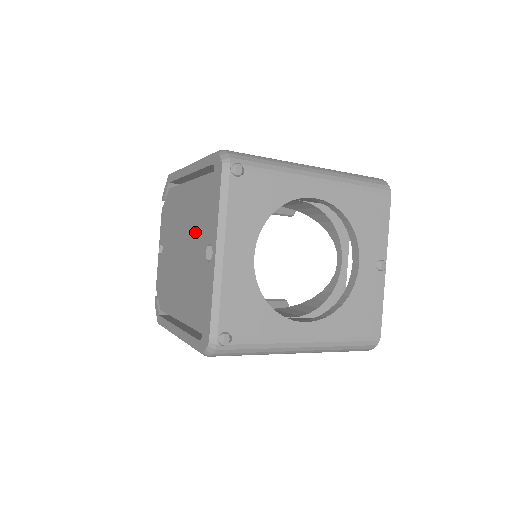
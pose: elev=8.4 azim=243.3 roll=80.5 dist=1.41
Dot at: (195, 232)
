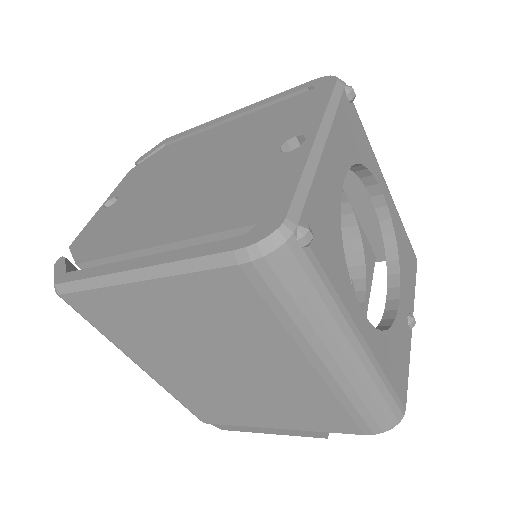
Dot at: (245, 145)
